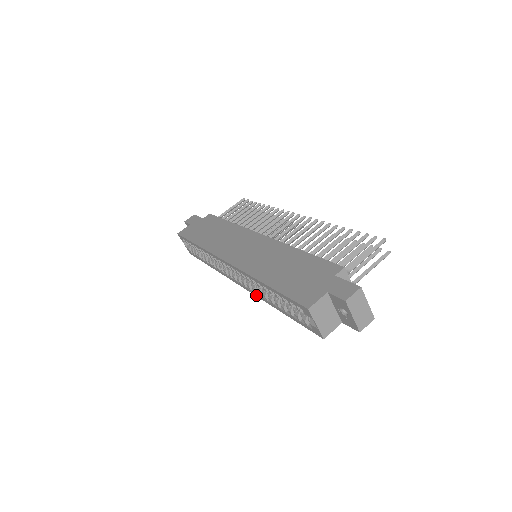
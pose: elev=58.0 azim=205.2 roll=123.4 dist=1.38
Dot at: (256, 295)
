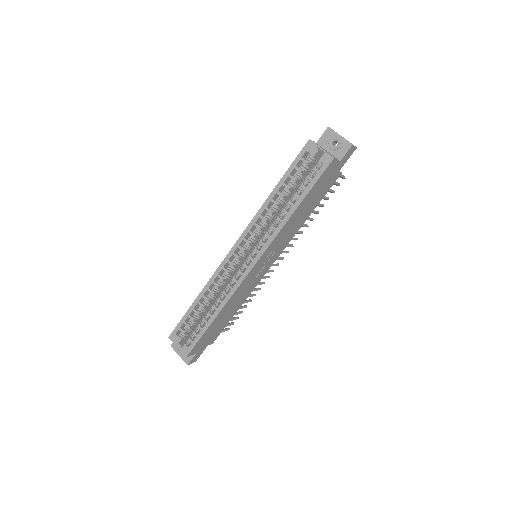
Dot at: (271, 240)
